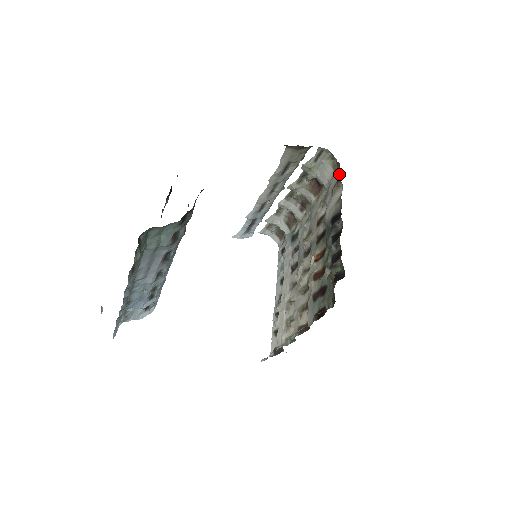
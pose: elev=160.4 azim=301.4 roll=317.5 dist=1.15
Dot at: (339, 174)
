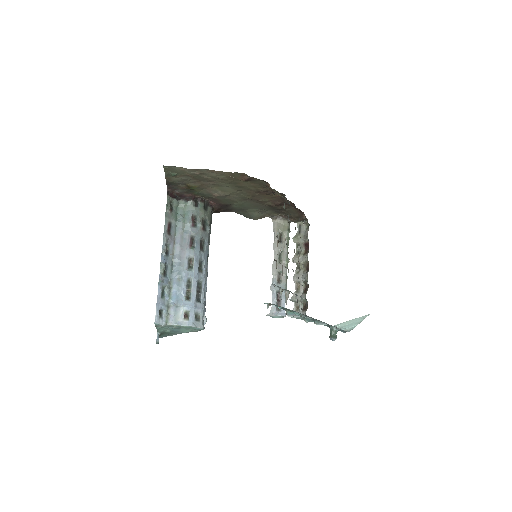
Dot at: occluded
